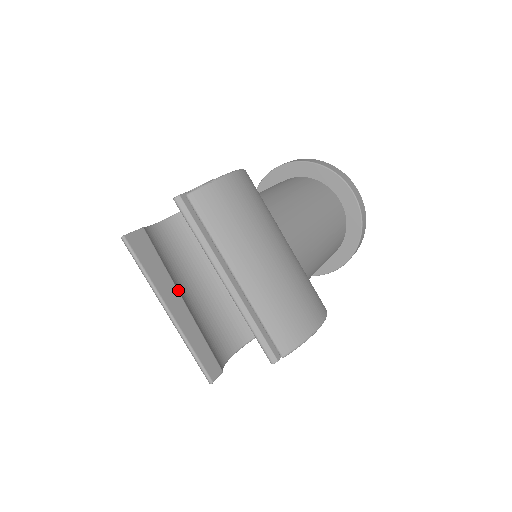
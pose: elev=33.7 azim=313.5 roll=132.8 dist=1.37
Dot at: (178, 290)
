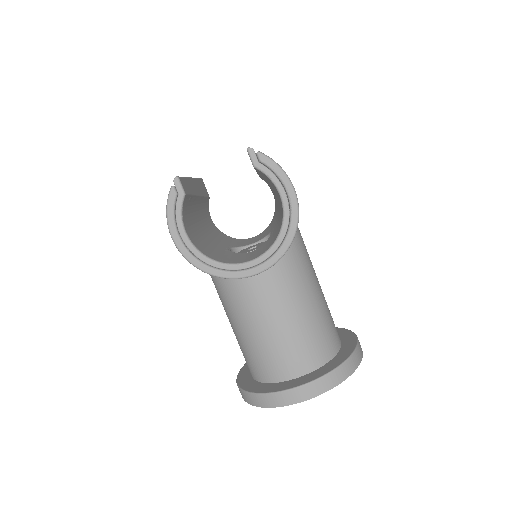
Dot at: (201, 197)
